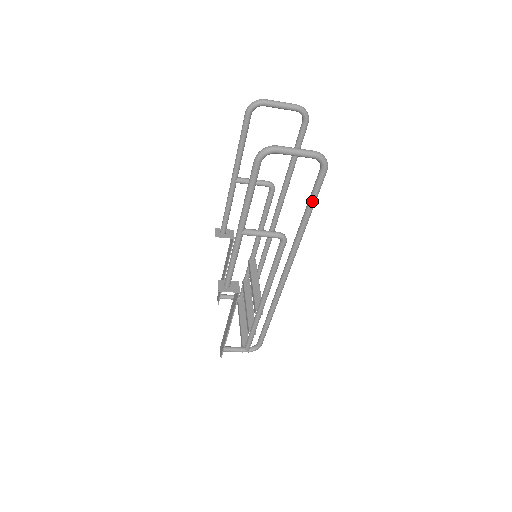
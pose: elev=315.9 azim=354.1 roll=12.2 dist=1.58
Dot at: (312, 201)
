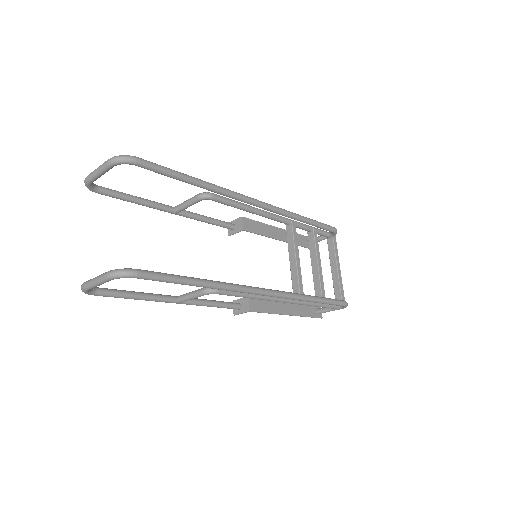
Dot at: (174, 283)
